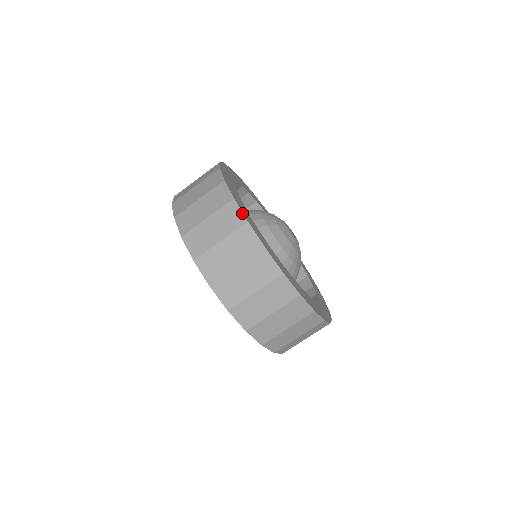
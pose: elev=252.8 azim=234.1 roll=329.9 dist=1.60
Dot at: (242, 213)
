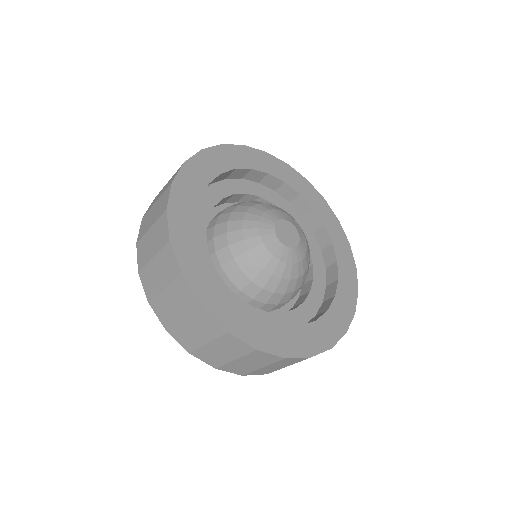
Dot at: (245, 344)
